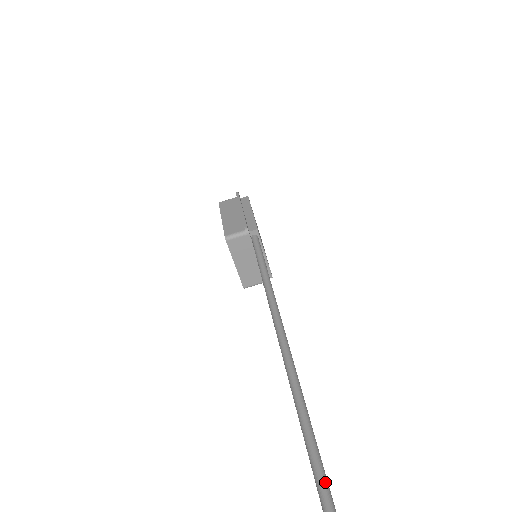
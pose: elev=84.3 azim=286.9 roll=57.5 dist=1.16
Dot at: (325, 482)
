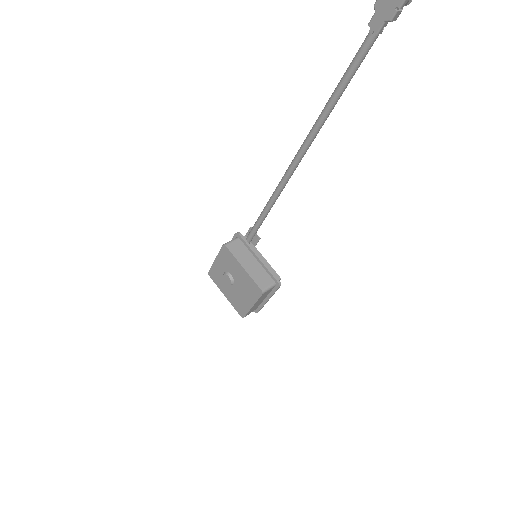
Dot at: (355, 59)
